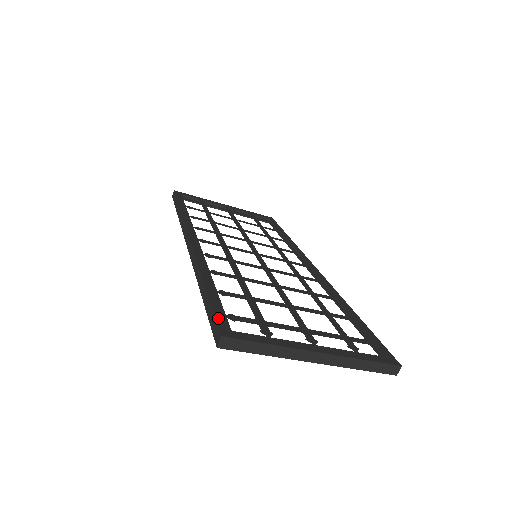
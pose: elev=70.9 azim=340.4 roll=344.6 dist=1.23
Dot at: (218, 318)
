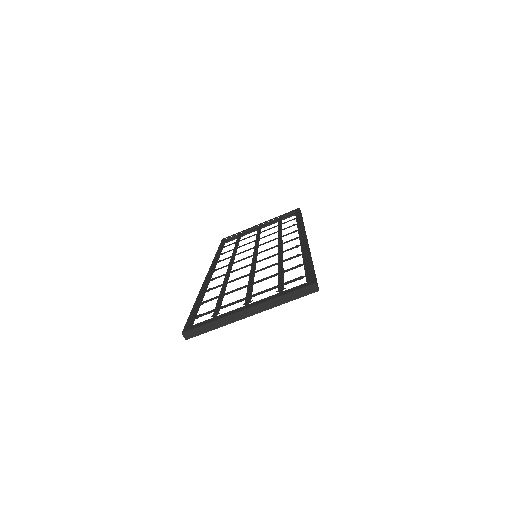
Dot at: (187, 322)
